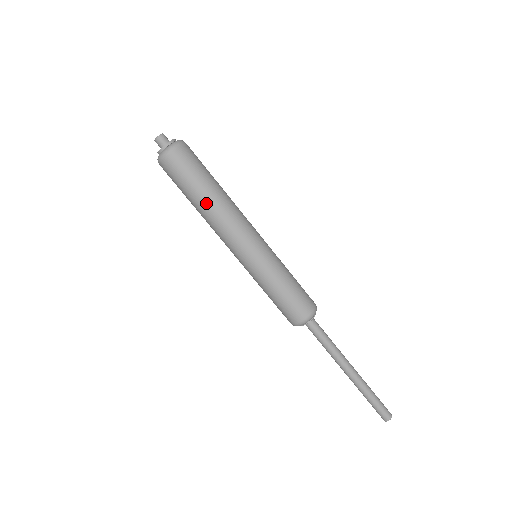
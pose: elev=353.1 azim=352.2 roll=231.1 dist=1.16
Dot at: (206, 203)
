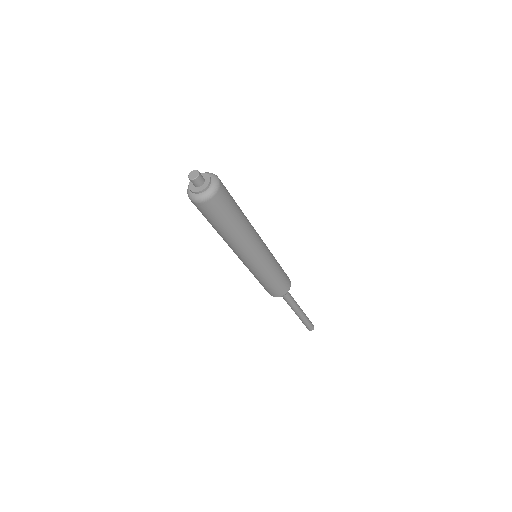
Dot at: (225, 235)
